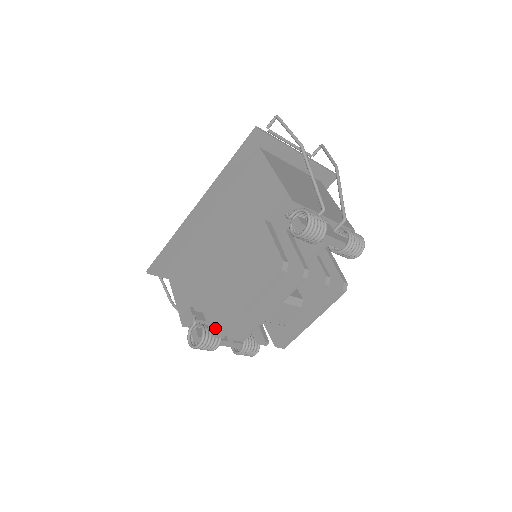
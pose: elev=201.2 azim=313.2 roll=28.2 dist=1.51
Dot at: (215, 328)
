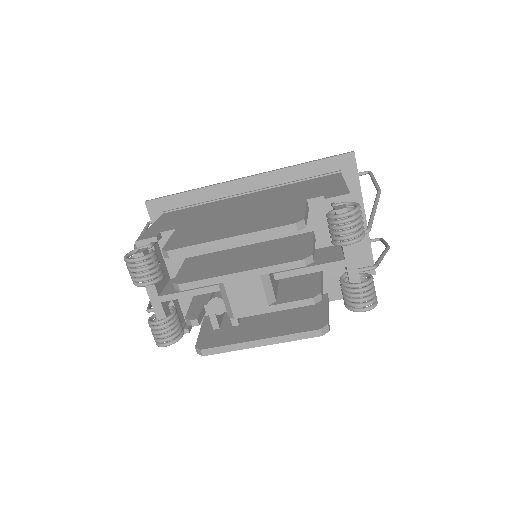
Dot at: (172, 245)
